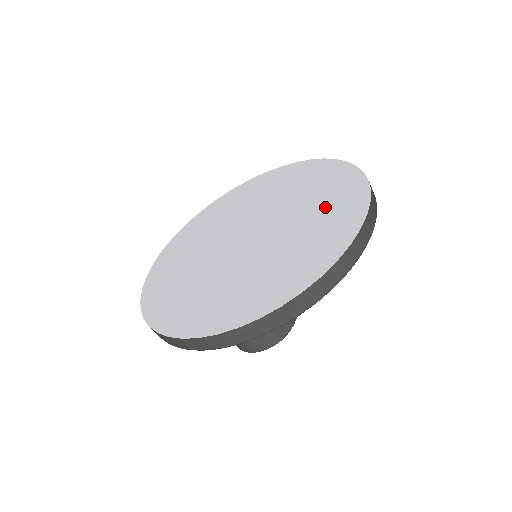
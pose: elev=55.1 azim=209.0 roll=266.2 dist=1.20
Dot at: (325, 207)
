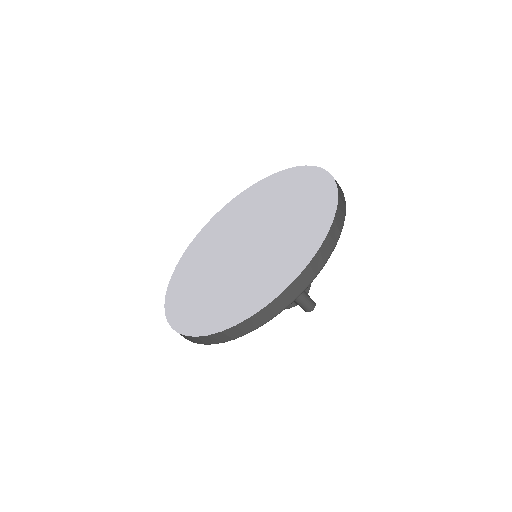
Dot at: (265, 275)
